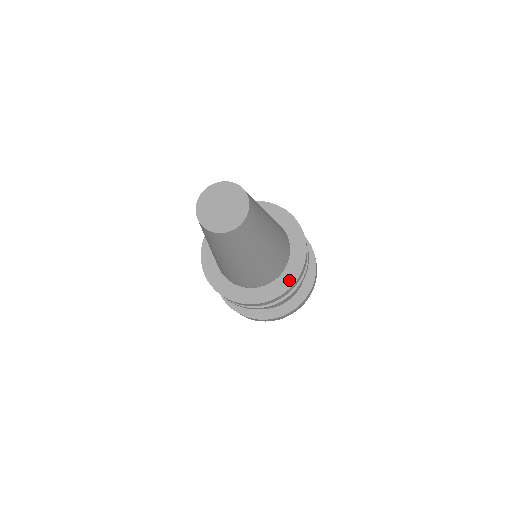
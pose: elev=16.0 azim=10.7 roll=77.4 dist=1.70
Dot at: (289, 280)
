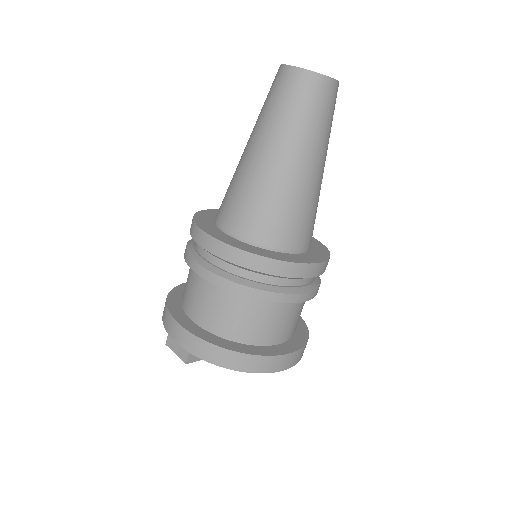
Dot at: (323, 252)
